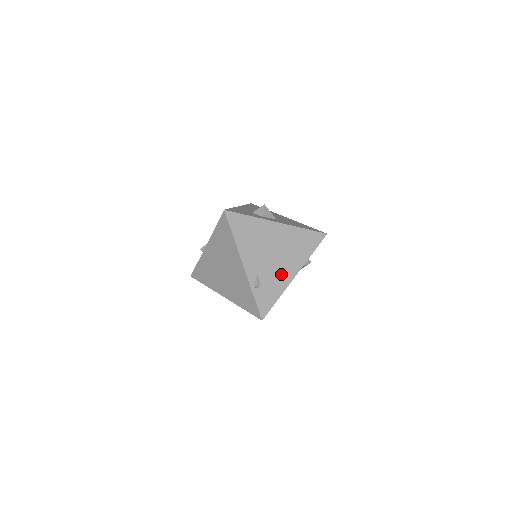
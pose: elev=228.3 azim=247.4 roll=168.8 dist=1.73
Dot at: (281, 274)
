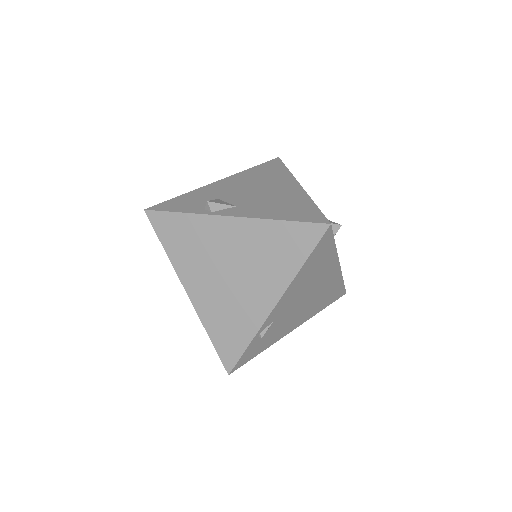
Dot at: (288, 325)
